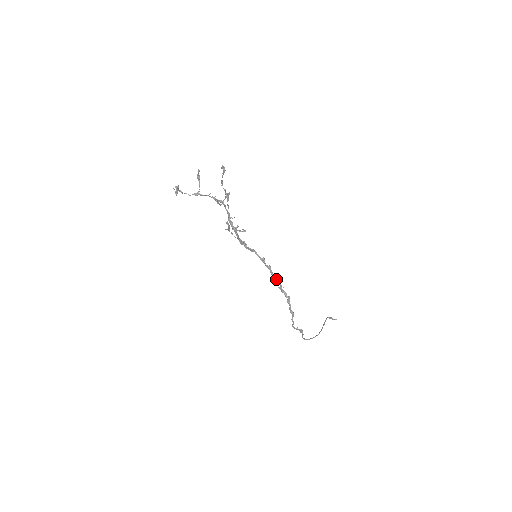
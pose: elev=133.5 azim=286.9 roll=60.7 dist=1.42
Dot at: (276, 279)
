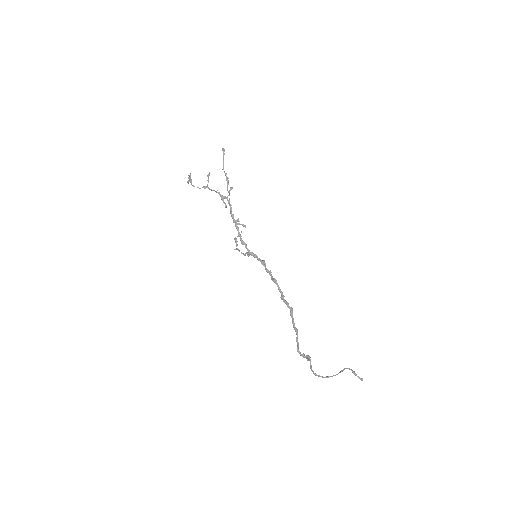
Dot at: (276, 284)
